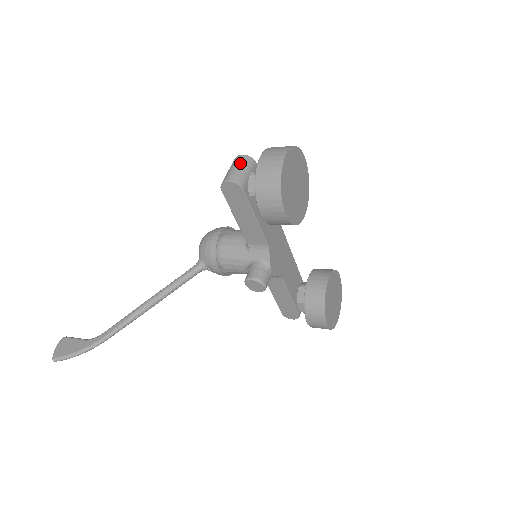
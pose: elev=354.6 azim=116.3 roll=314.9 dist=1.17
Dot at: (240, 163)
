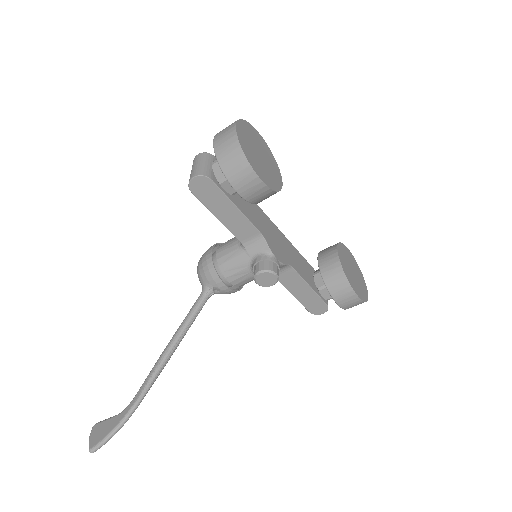
Dot at: (199, 160)
